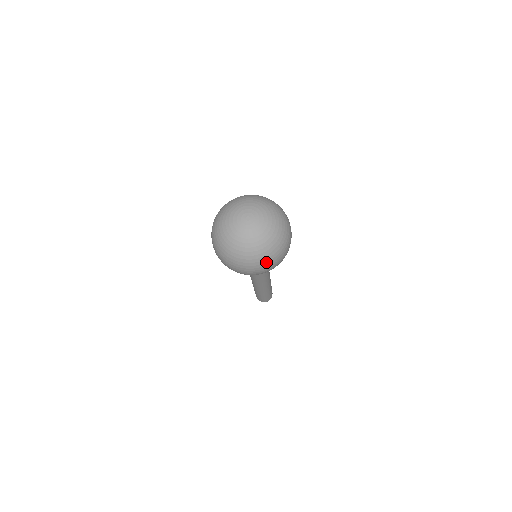
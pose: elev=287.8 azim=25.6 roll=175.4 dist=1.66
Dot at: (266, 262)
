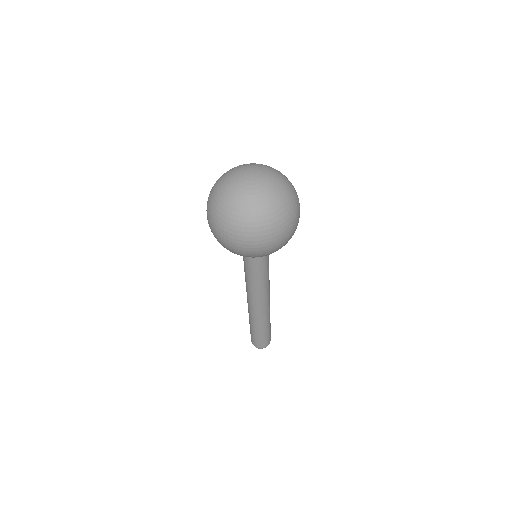
Dot at: (239, 231)
